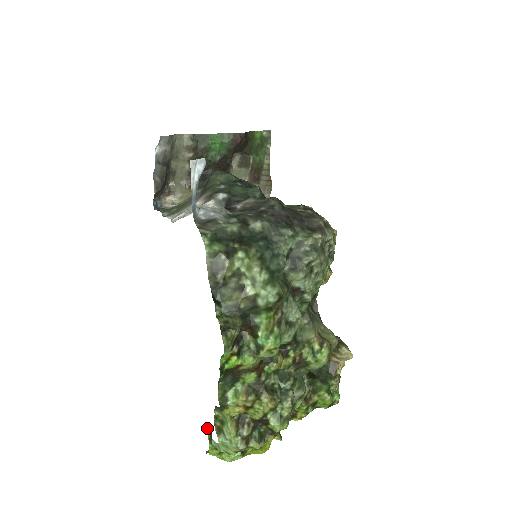
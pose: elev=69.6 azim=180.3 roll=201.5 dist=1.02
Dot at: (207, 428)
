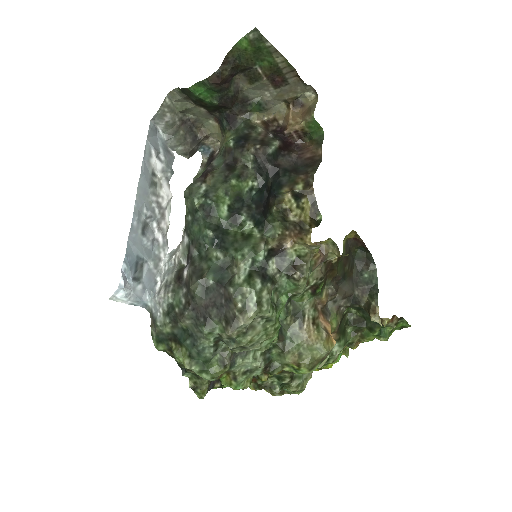
Dot at: occluded
